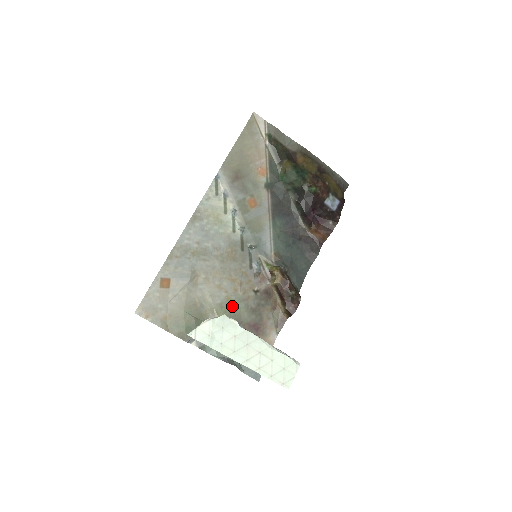
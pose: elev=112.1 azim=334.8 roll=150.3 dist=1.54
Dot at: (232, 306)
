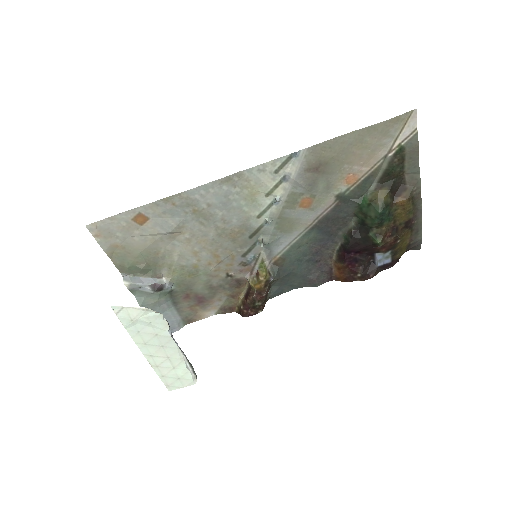
Dot at: (194, 274)
